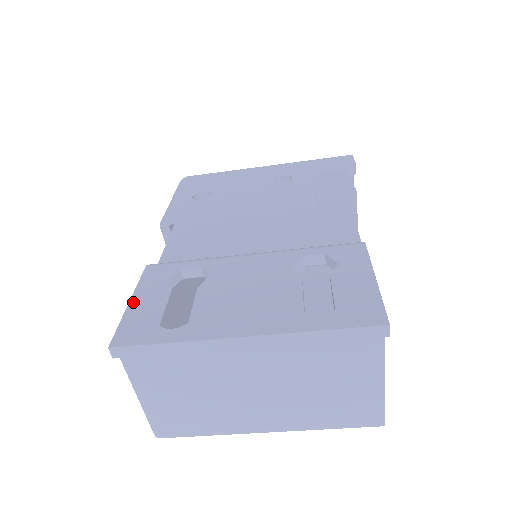
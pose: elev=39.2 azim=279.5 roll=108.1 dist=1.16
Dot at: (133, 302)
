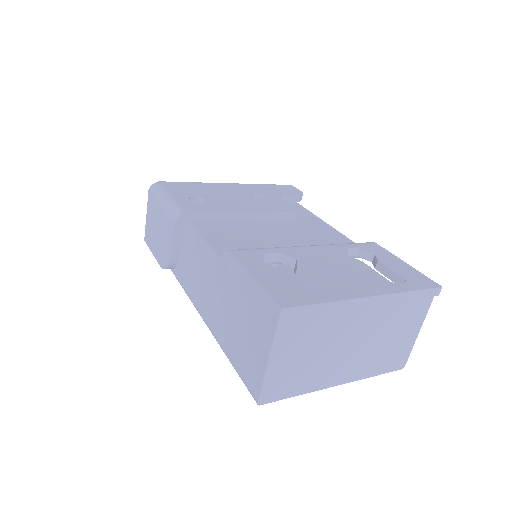
Dot at: (257, 277)
